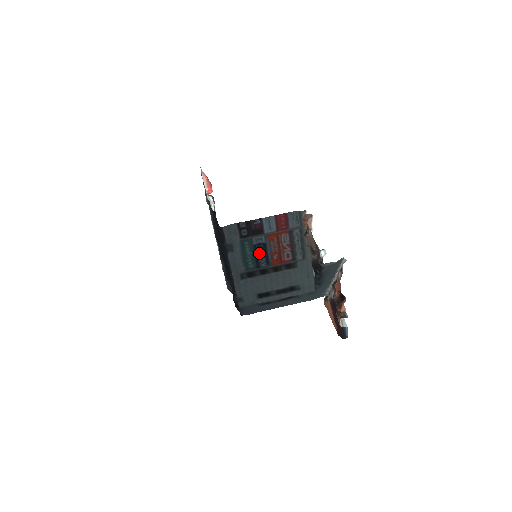
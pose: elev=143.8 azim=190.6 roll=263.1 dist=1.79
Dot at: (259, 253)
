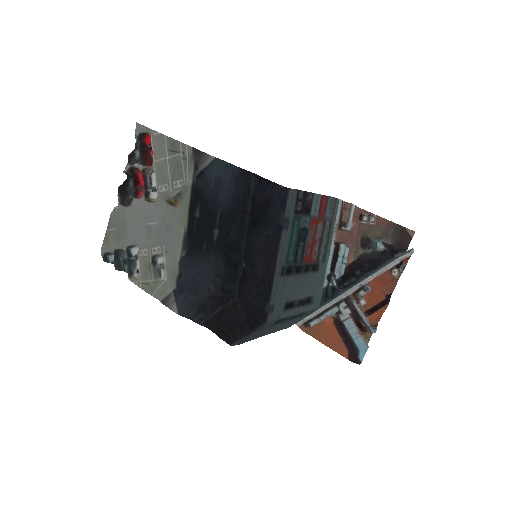
Dot at: (300, 241)
